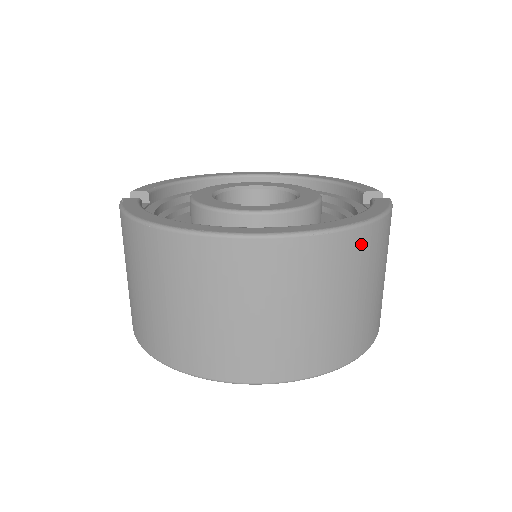
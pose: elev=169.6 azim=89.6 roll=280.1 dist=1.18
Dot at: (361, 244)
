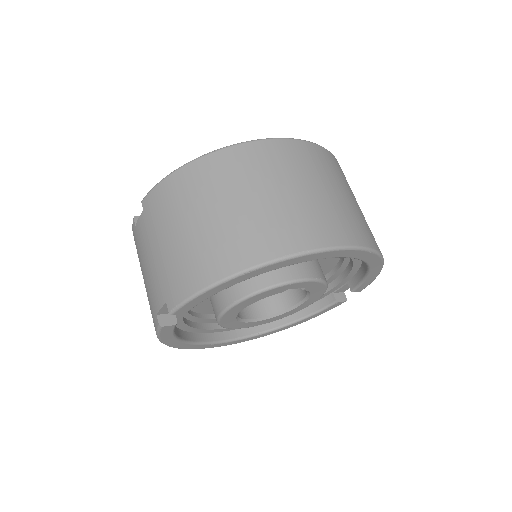
Dot at: occluded
